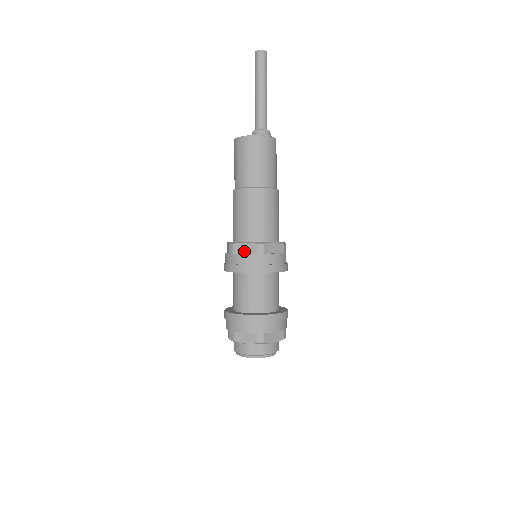
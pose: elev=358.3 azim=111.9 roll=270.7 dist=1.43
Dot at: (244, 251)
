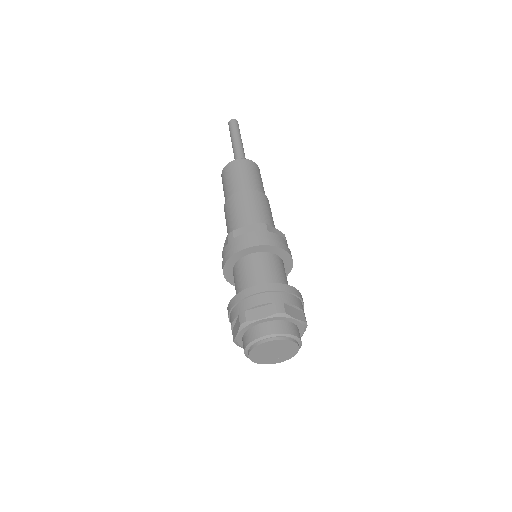
Dot at: occluded
